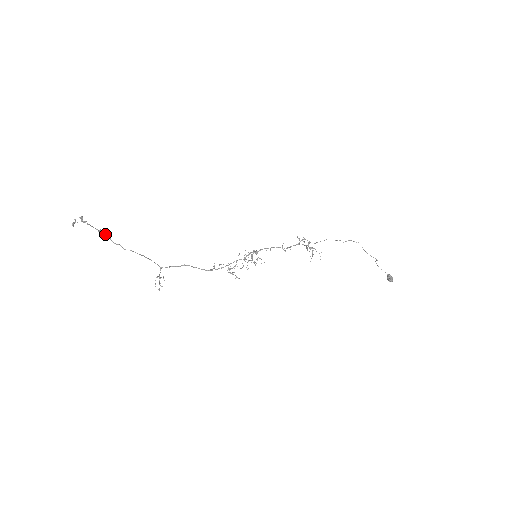
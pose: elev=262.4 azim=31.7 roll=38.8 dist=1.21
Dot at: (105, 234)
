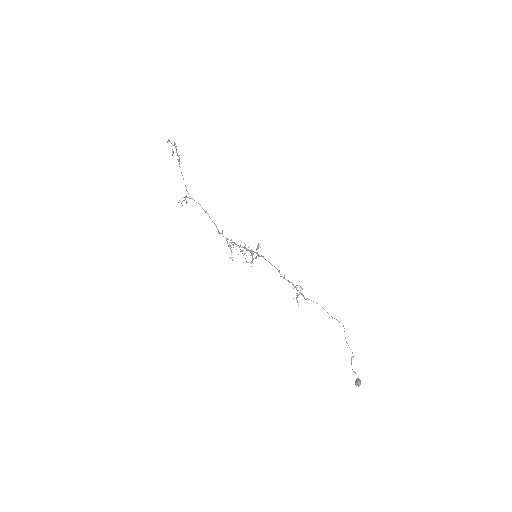
Dot at: (179, 157)
